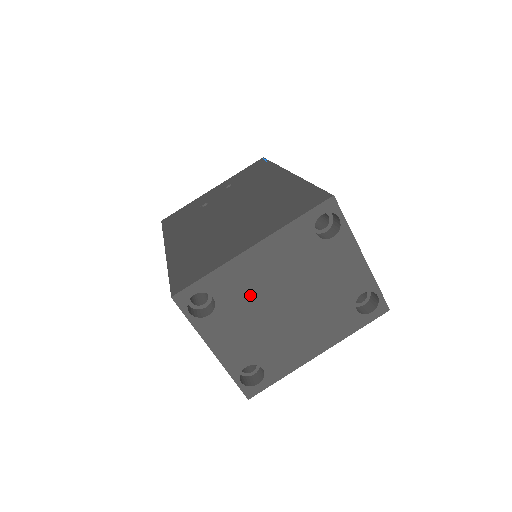
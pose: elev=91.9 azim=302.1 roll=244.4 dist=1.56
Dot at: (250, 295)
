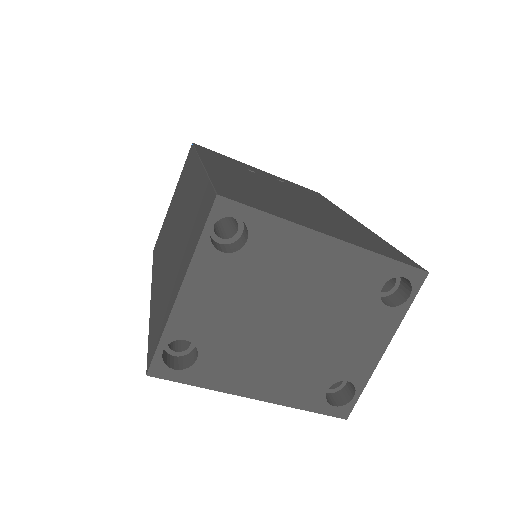
Dot at: (276, 277)
